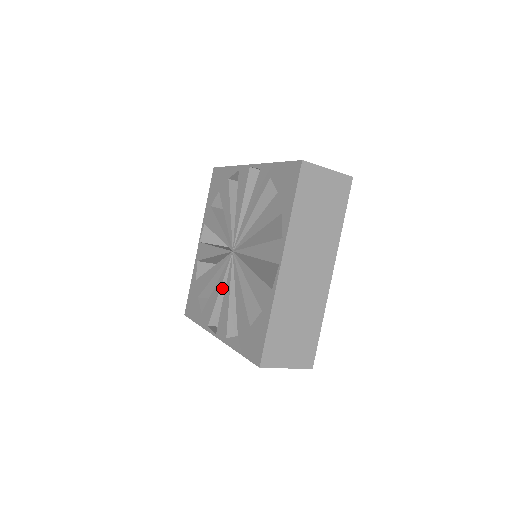
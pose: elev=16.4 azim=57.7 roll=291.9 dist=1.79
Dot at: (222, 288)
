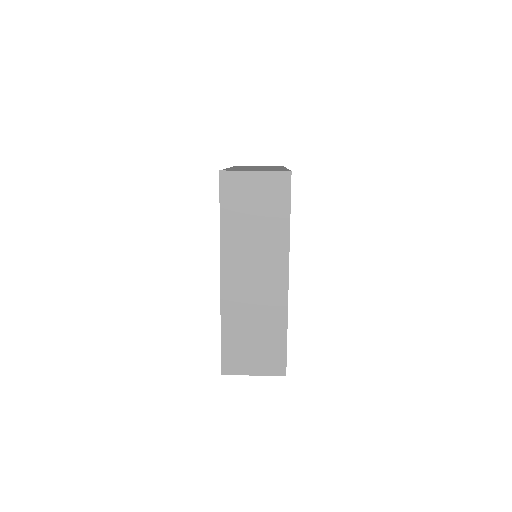
Dot at: occluded
